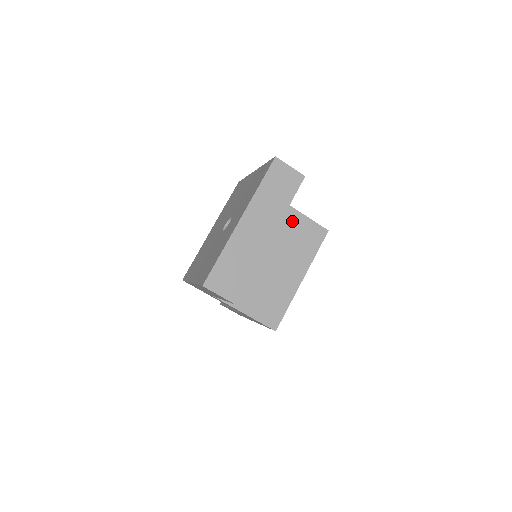
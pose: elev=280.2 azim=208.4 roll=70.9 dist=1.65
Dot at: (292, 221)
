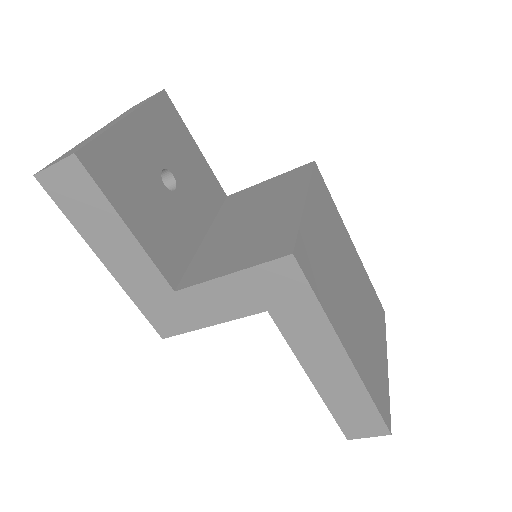
Dot at: (262, 188)
